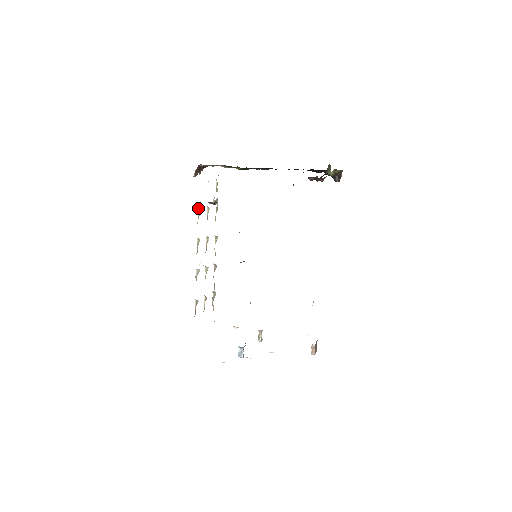
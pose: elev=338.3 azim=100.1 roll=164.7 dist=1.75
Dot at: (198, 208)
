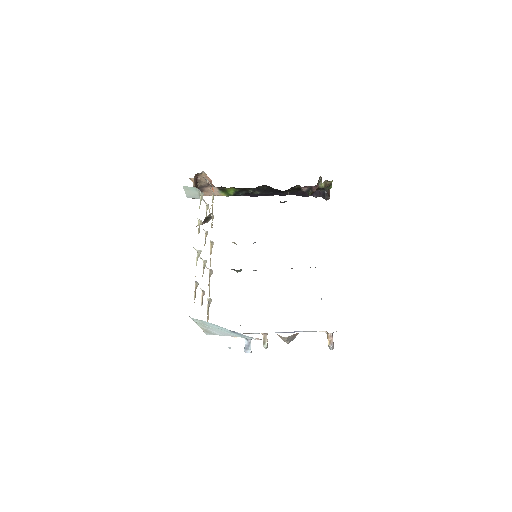
Dot at: occluded
